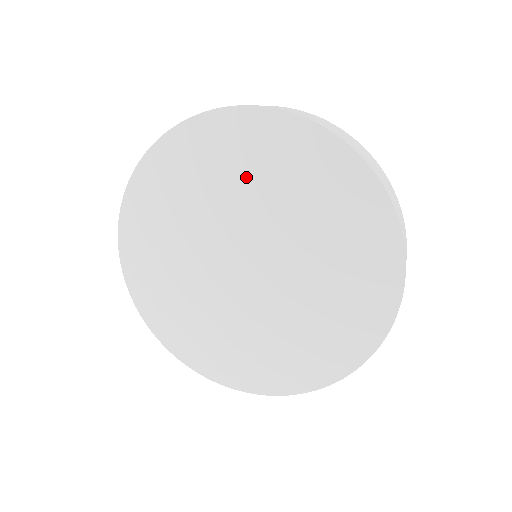
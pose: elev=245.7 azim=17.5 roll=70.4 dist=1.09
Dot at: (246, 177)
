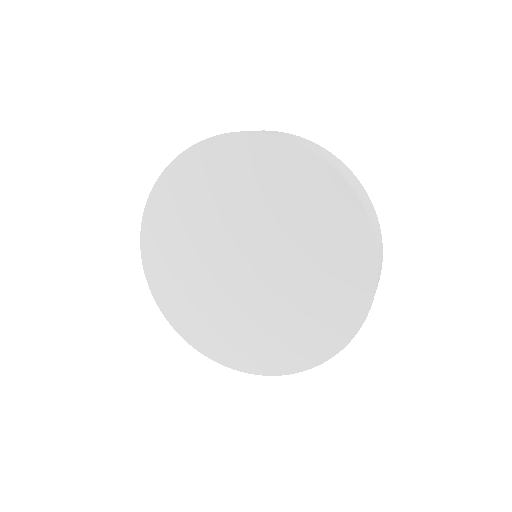
Dot at: (262, 192)
